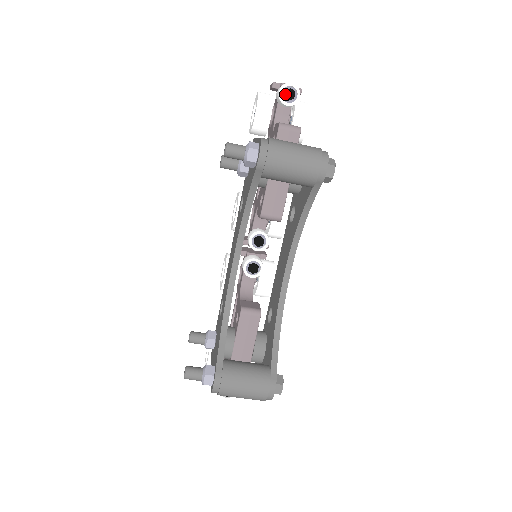
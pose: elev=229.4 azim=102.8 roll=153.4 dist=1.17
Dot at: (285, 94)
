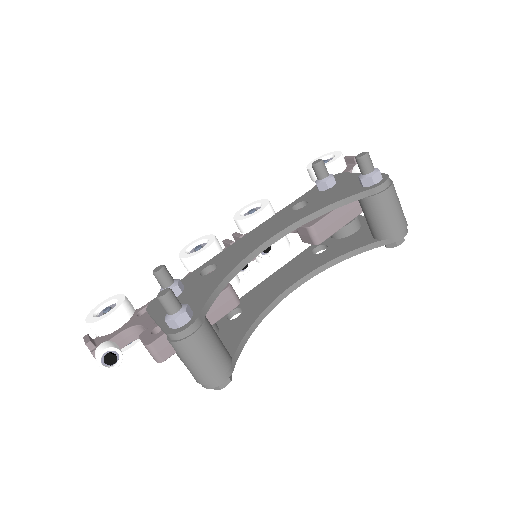
Dot at: occluded
